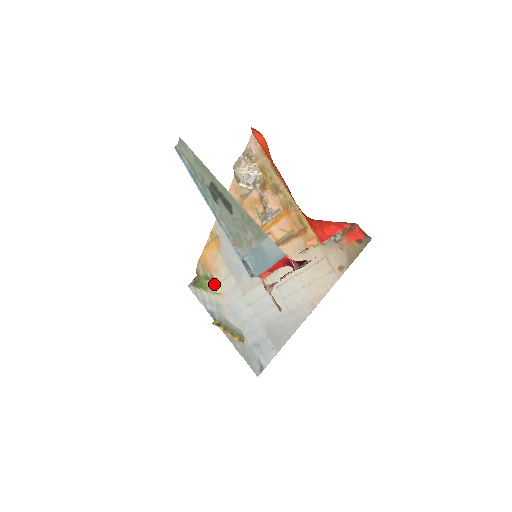
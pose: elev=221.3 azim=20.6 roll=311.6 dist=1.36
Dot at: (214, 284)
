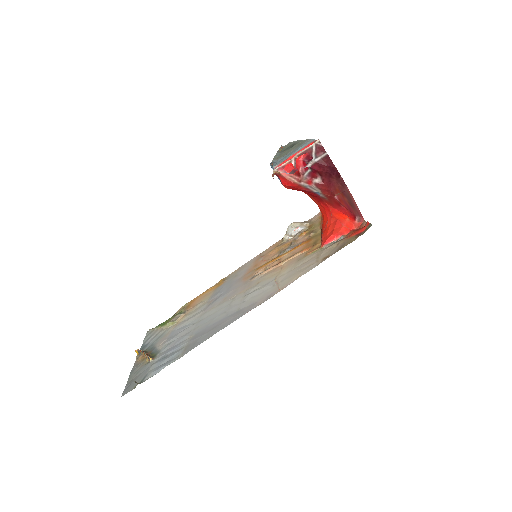
Dot at: (180, 315)
